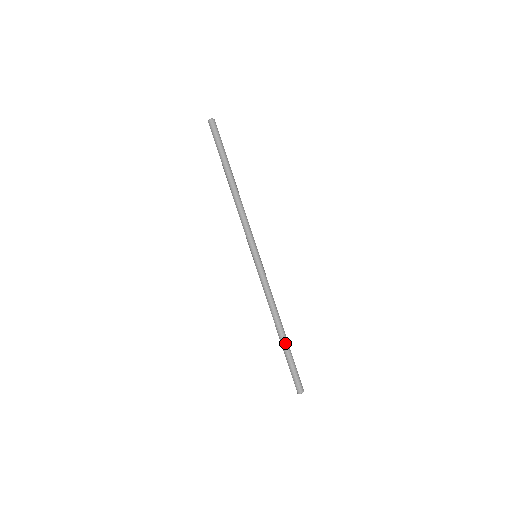
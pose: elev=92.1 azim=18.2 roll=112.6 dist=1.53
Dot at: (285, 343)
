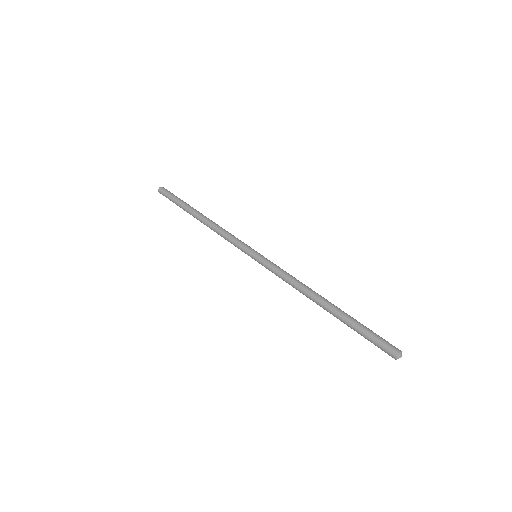
Dot at: (340, 311)
